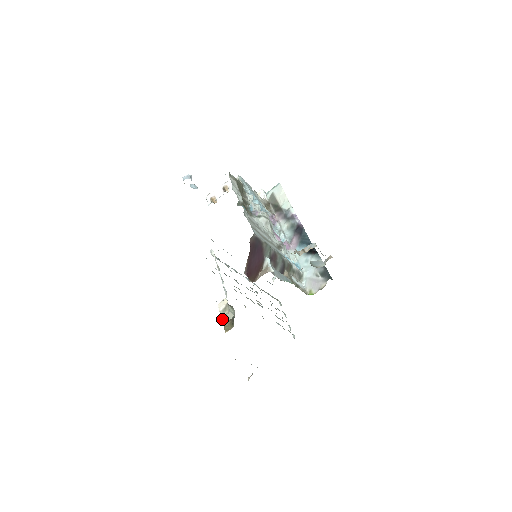
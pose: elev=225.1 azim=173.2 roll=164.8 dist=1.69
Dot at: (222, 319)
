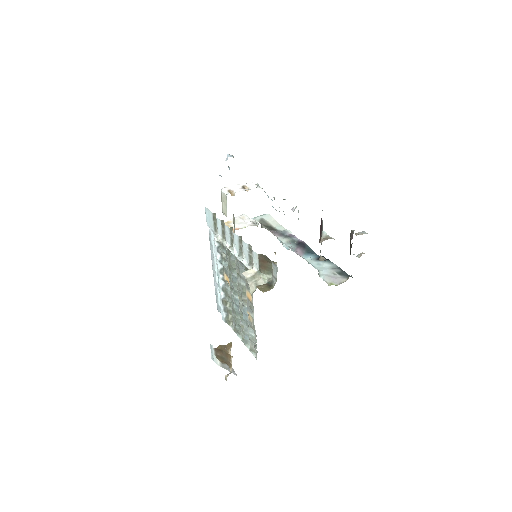
Dot at: (250, 285)
